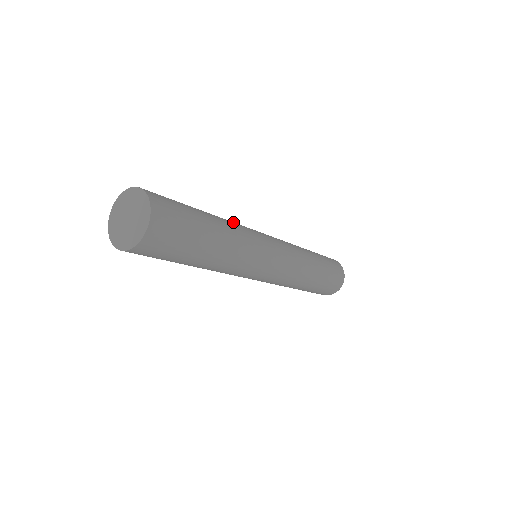
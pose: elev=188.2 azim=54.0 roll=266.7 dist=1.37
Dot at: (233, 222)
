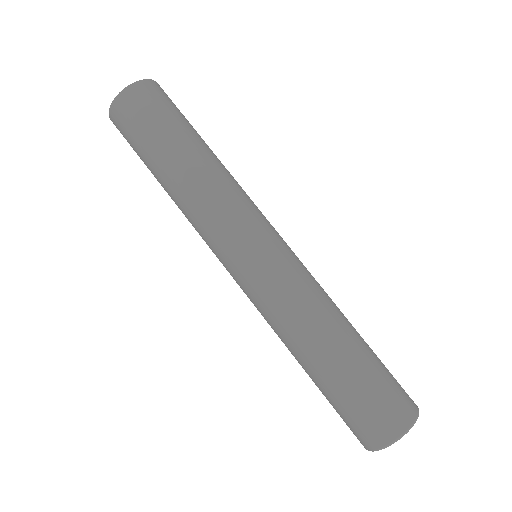
Dot at: occluded
